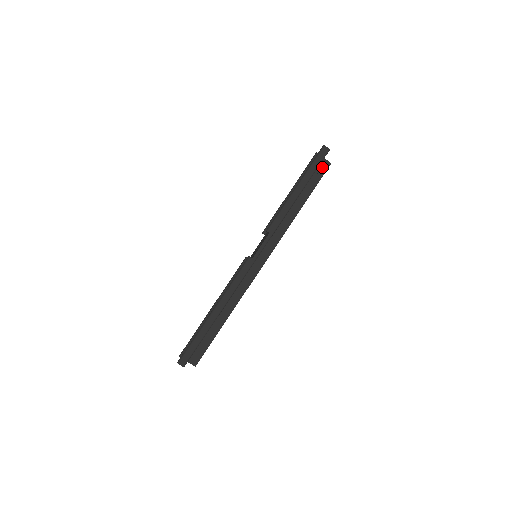
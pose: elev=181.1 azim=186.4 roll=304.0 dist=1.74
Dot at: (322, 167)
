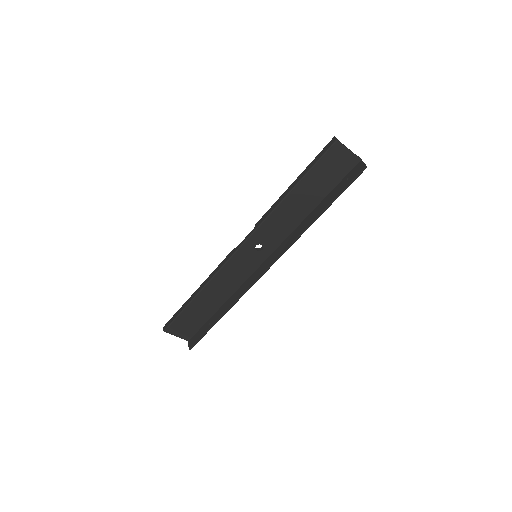
Dot at: (356, 171)
